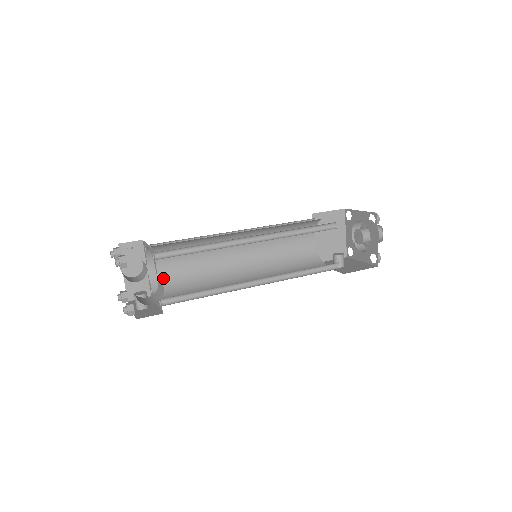
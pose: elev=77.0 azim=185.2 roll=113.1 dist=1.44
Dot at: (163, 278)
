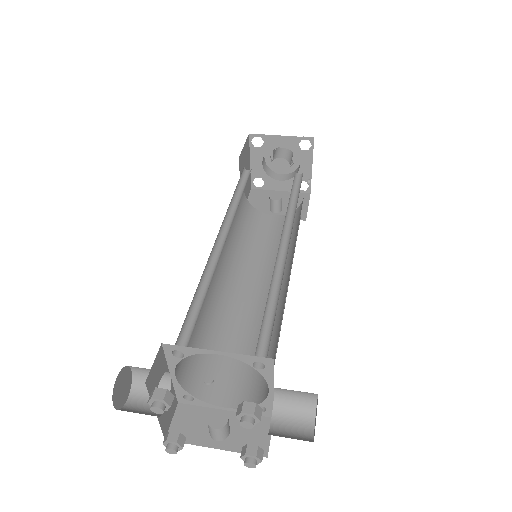
Dot at: (189, 368)
